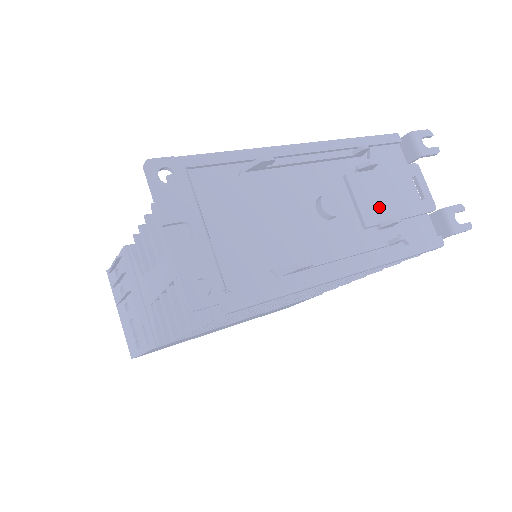
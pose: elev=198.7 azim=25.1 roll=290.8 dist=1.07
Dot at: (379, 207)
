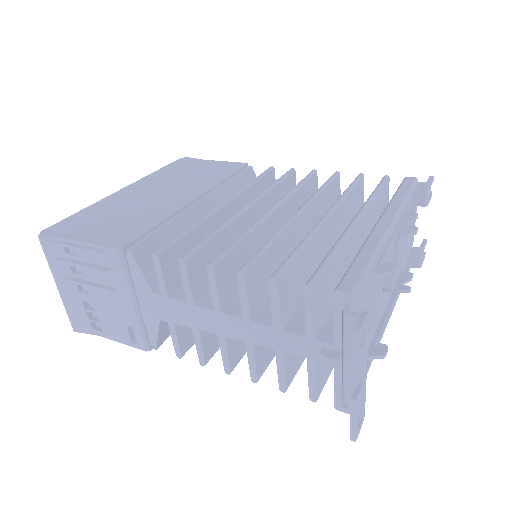
Dot at: (401, 262)
